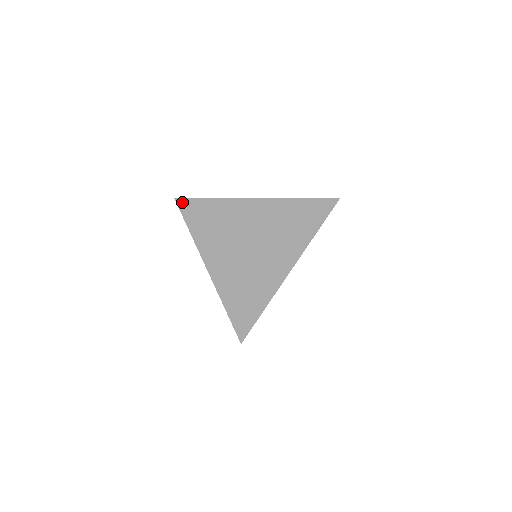
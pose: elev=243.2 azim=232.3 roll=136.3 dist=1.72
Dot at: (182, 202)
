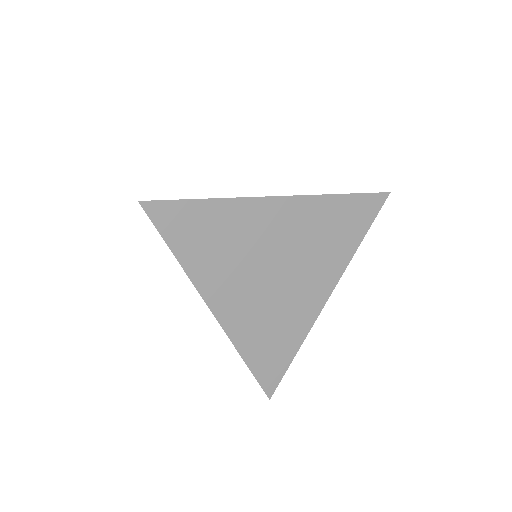
Dot at: (155, 208)
